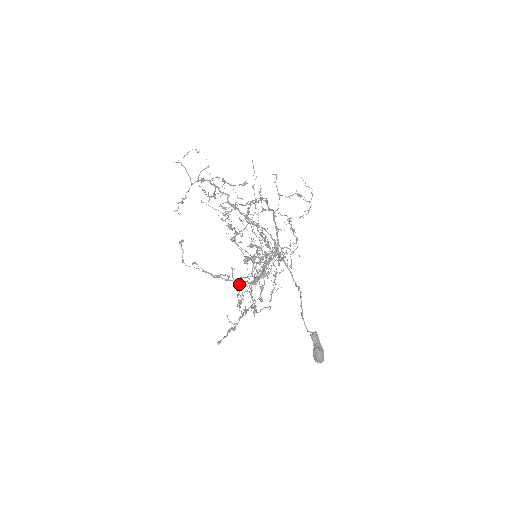
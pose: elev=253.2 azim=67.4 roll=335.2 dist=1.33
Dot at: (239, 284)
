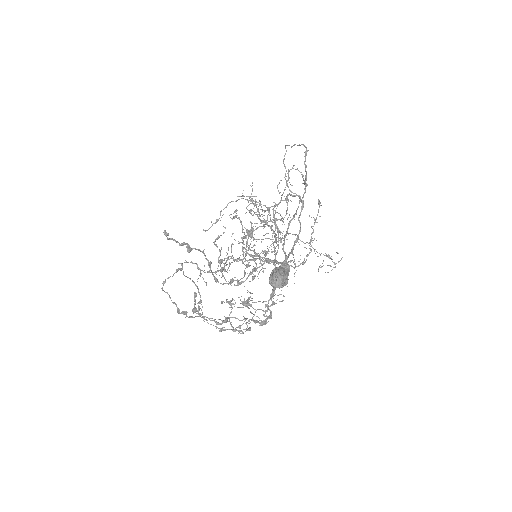
Dot at: (233, 216)
